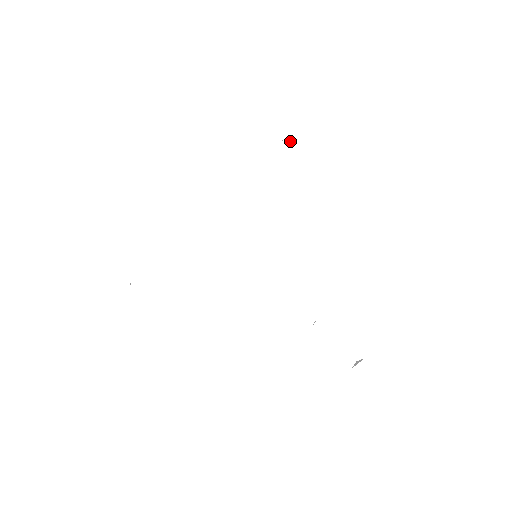
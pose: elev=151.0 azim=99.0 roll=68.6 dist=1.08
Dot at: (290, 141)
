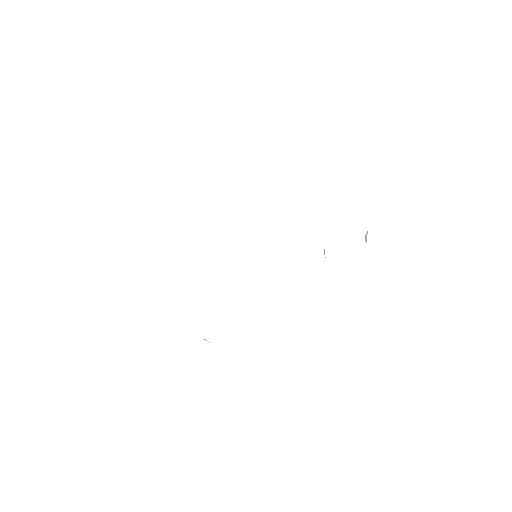
Dot at: occluded
